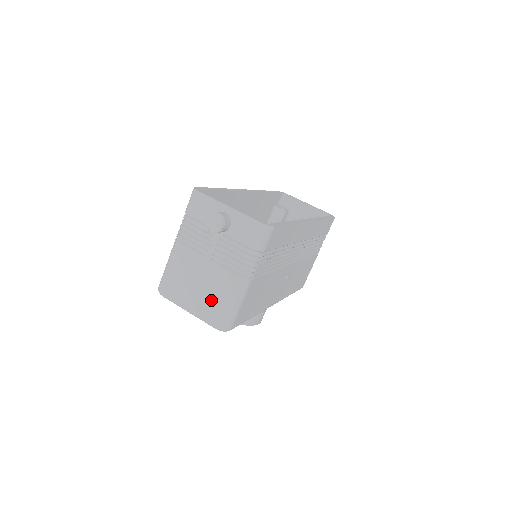
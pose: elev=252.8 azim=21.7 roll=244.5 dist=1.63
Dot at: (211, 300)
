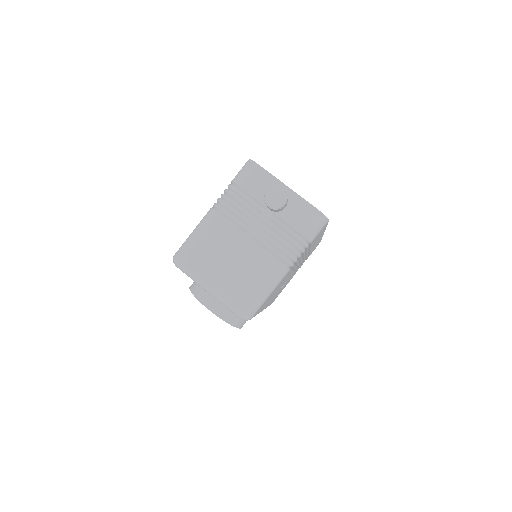
Dot at: (241, 282)
